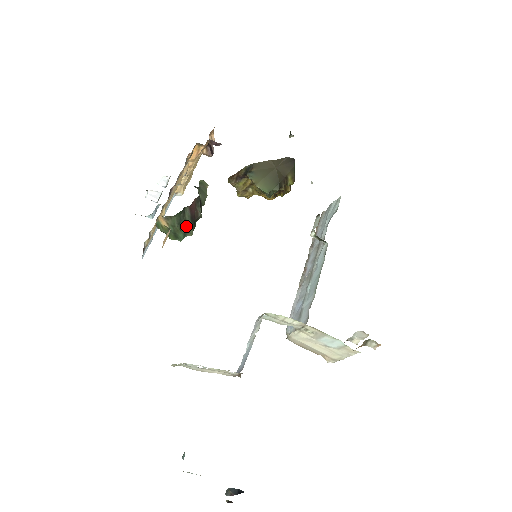
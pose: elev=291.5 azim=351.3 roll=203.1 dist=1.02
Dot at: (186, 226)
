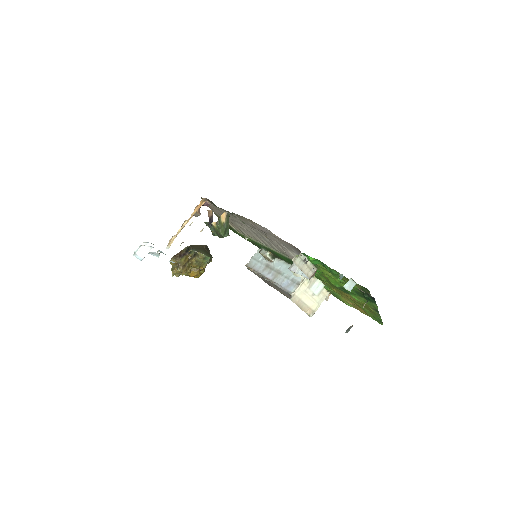
Dot at: occluded
